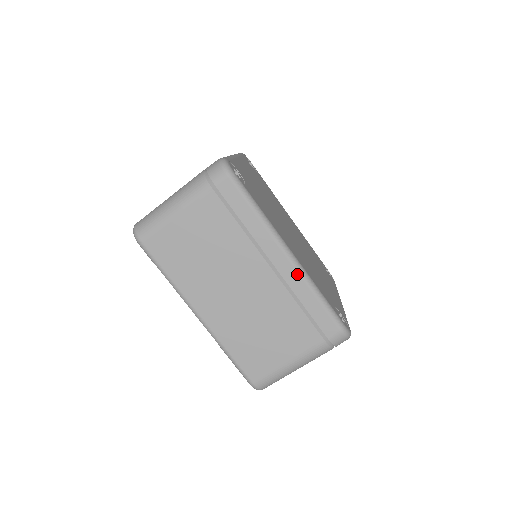
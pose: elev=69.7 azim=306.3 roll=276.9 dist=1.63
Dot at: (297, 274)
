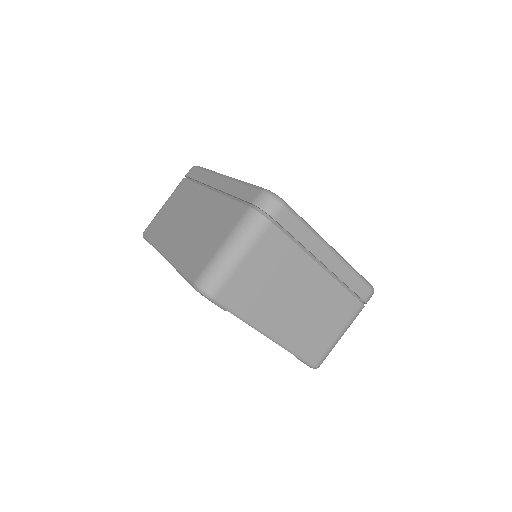
Dot at: (228, 181)
